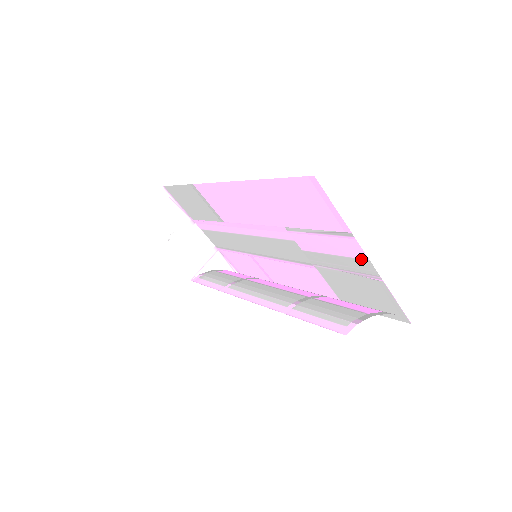
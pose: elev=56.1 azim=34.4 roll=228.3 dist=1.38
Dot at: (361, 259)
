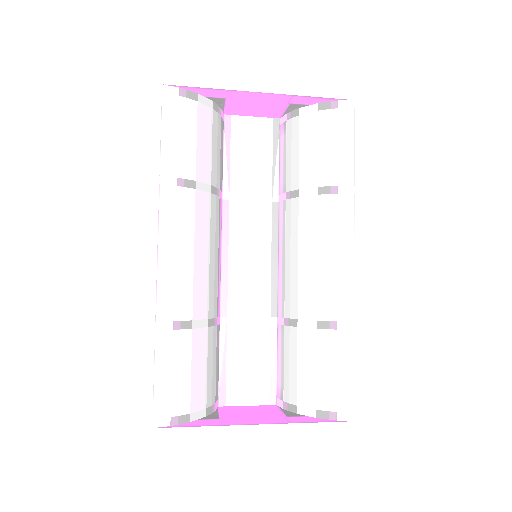
Dot at: occluded
